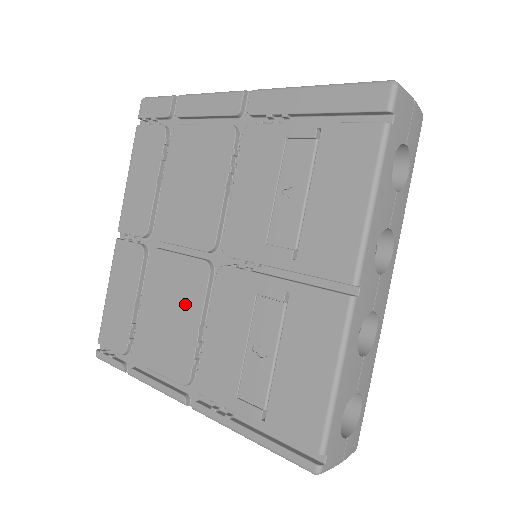
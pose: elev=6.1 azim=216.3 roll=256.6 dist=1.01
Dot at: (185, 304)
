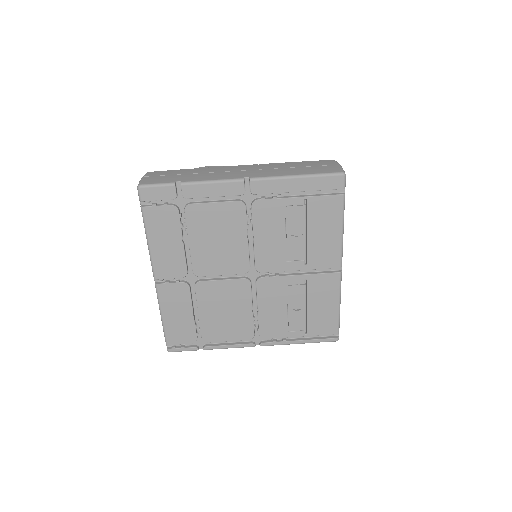
Dot at: (238, 303)
